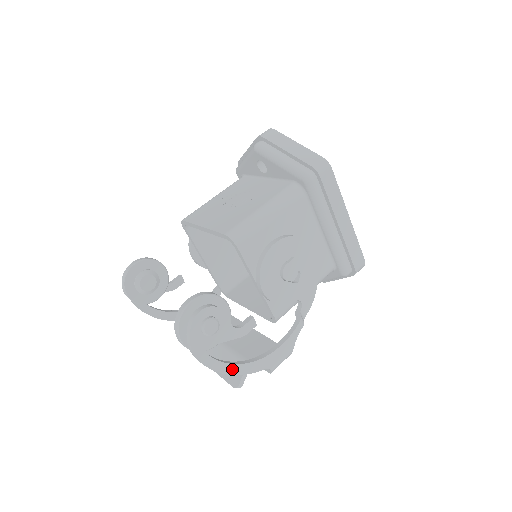
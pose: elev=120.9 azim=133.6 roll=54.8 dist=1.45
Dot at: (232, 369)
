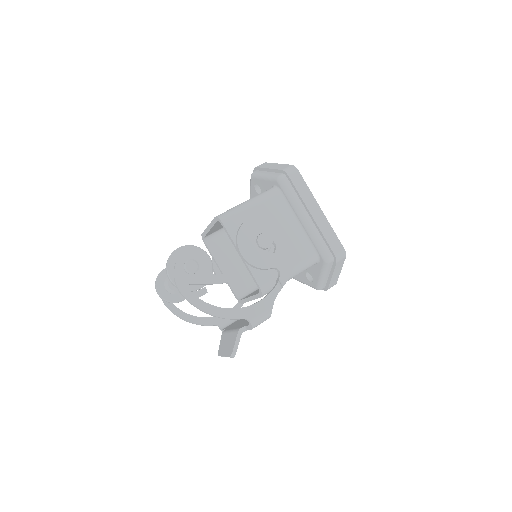
Dot at: (212, 310)
